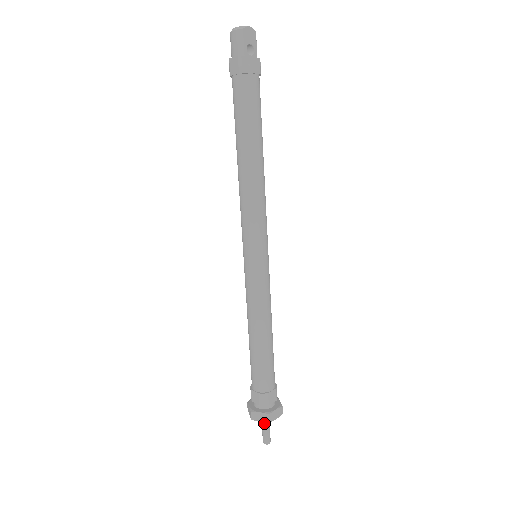
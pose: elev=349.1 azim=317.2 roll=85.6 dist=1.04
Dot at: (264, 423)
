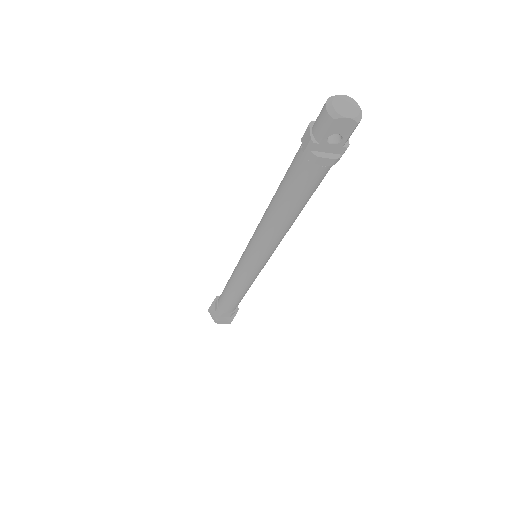
Dot at: occluded
